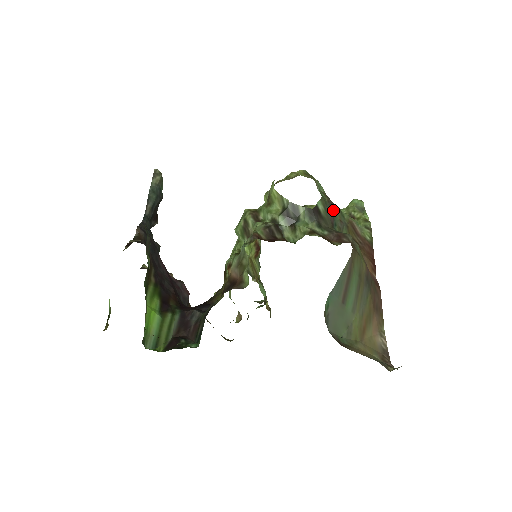
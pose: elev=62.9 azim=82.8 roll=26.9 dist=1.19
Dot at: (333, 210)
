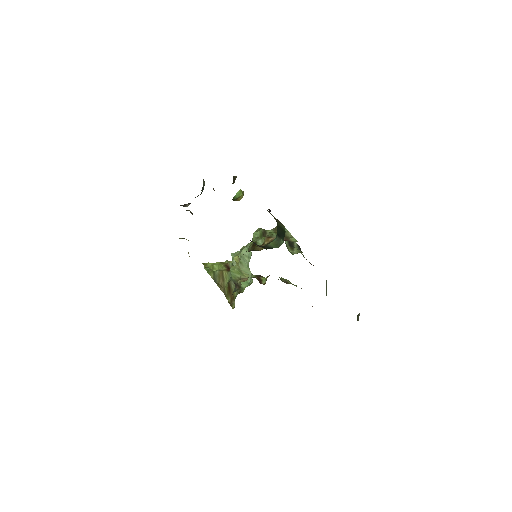
Dot at: occluded
